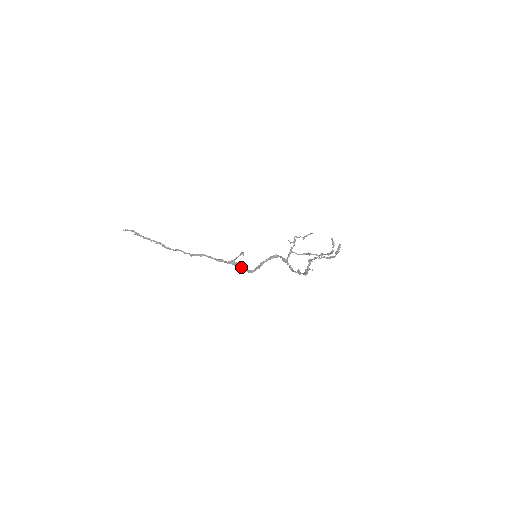
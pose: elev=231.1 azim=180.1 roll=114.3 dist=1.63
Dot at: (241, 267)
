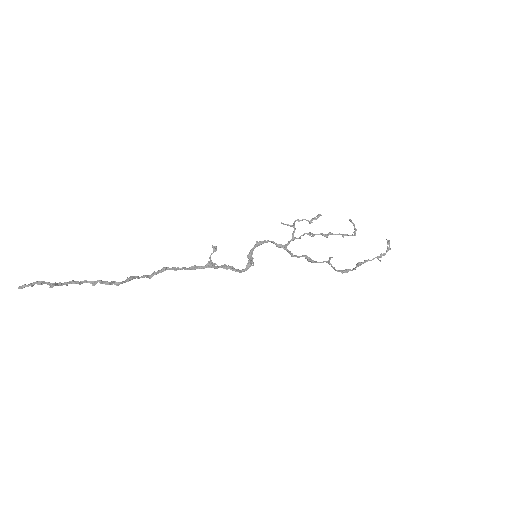
Dot at: (225, 268)
